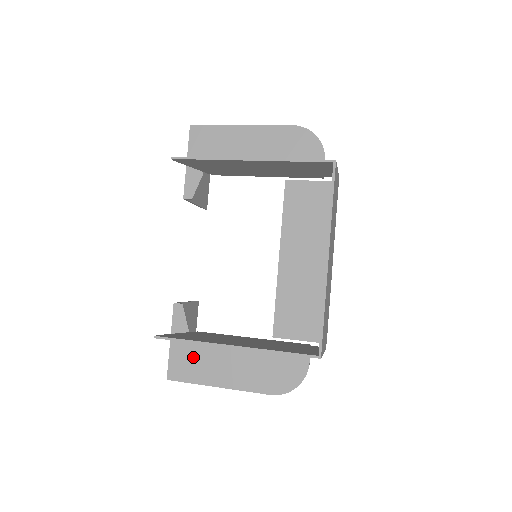
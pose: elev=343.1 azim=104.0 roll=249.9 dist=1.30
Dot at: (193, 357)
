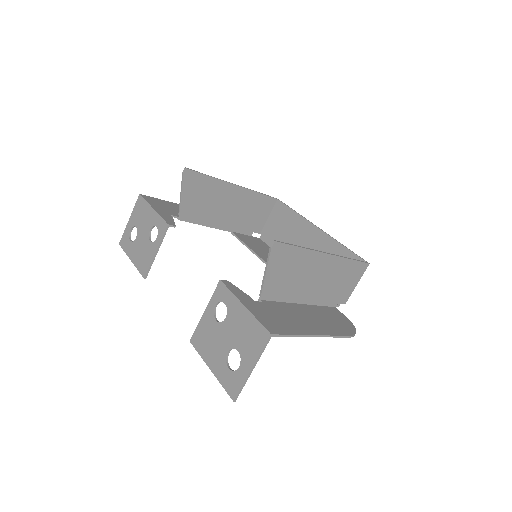
Dot at: (274, 315)
